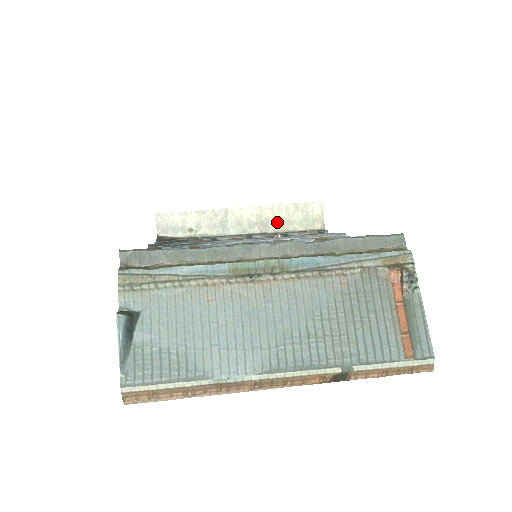
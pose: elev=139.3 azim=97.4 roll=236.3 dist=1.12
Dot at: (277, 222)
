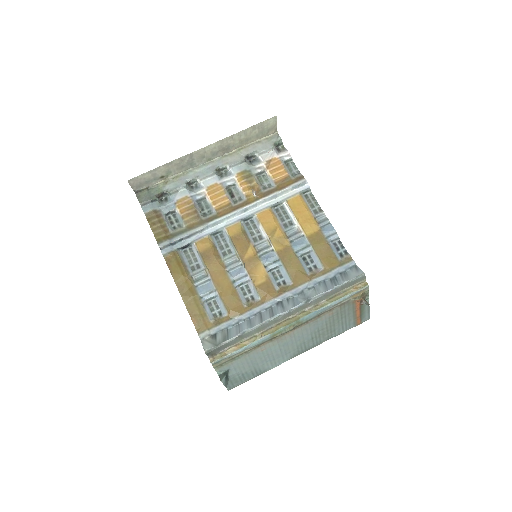
Dot at: (237, 143)
